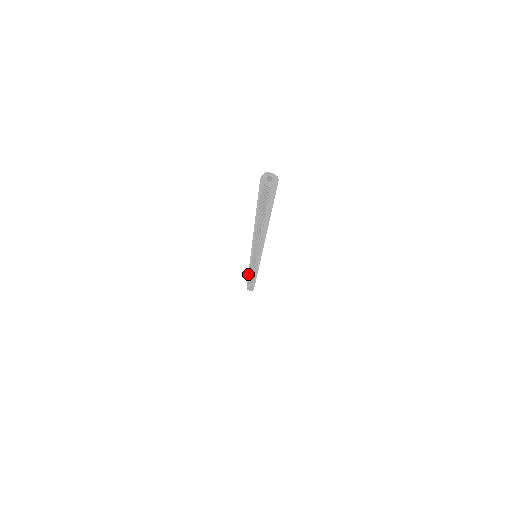
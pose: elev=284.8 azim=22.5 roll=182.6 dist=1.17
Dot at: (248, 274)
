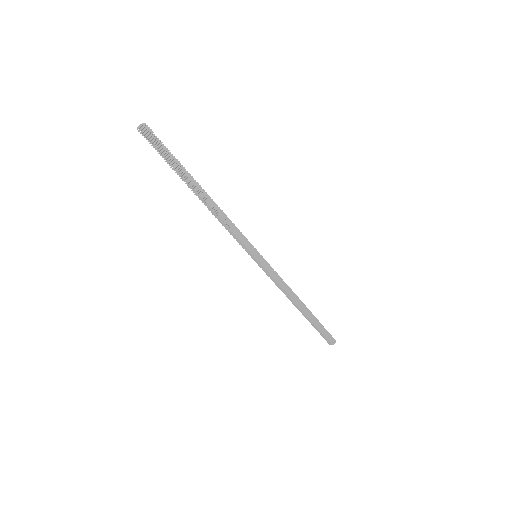
Dot at: (292, 302)
